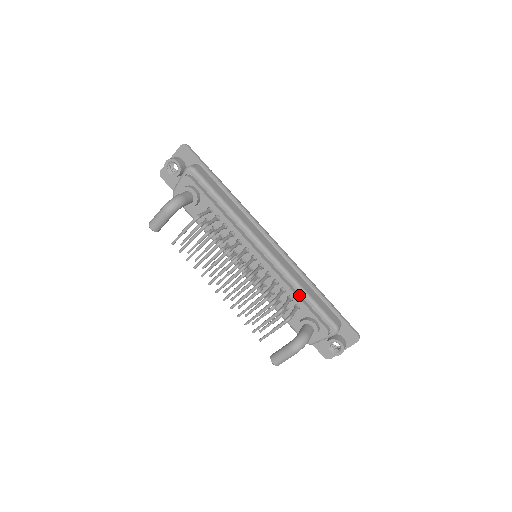
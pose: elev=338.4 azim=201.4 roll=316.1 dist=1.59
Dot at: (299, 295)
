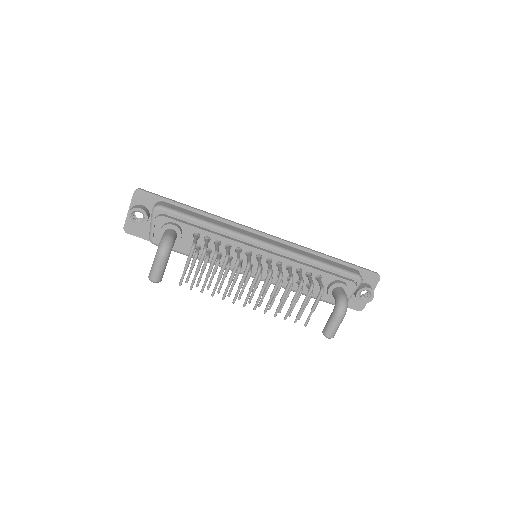
Dot at: (314, 267)
